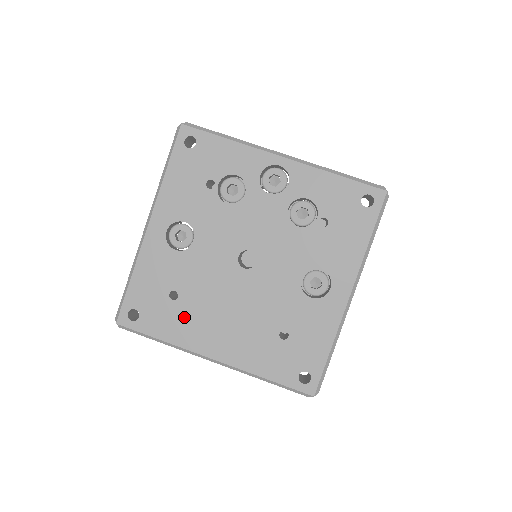
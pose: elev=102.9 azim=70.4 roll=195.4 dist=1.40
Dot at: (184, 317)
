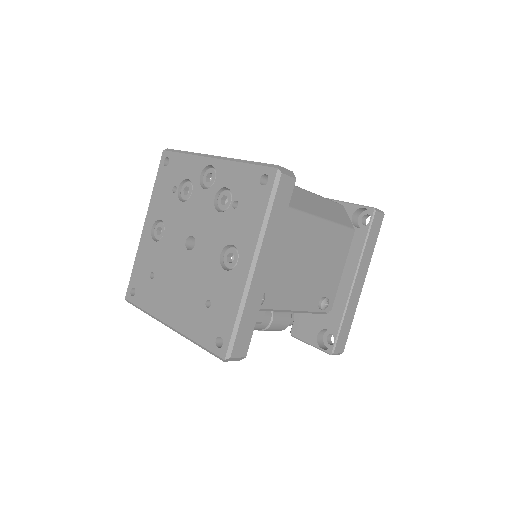
Dot at: (156, 292)
